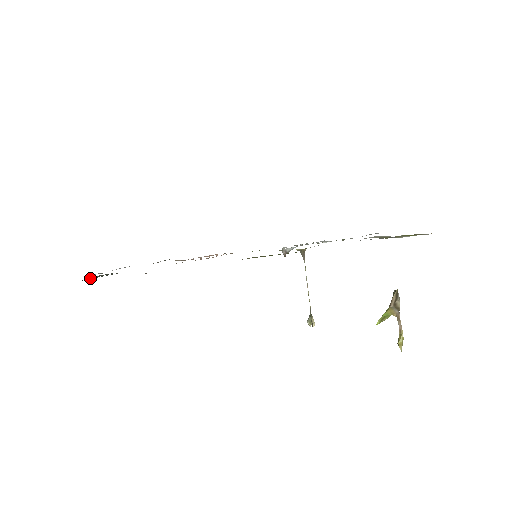
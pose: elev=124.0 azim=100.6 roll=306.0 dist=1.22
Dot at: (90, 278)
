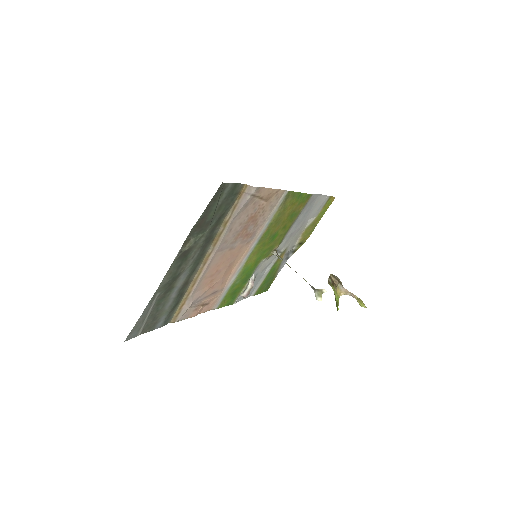
Dot at: (219, 197)
